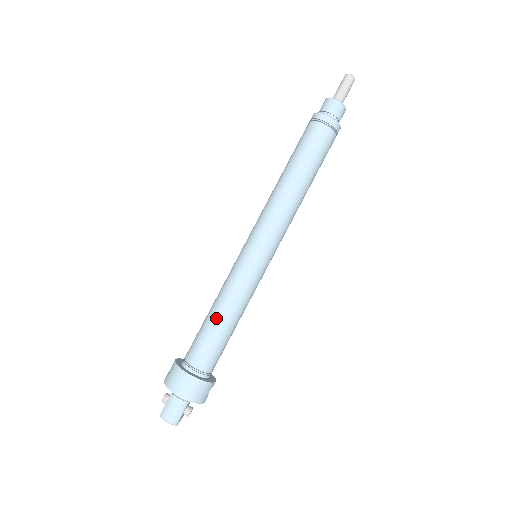
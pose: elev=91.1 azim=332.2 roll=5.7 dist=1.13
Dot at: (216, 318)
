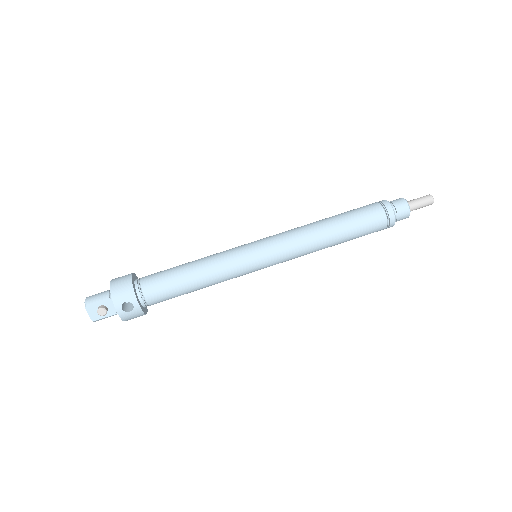
Dot at: (188, 263)
